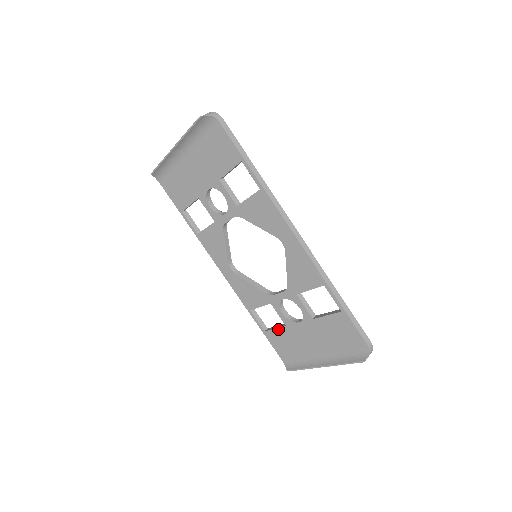
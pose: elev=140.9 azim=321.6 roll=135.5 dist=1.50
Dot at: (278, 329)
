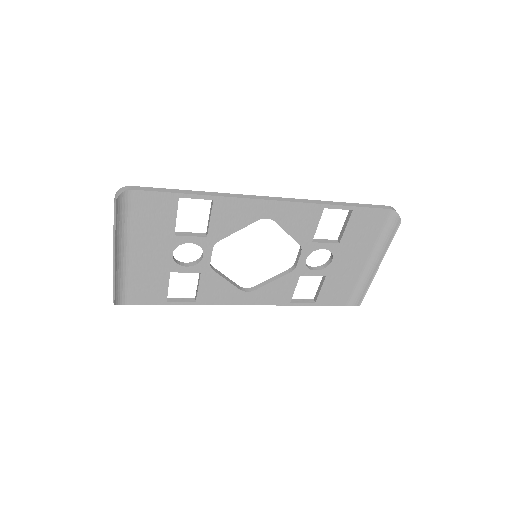
Dot at: (323, 287)
